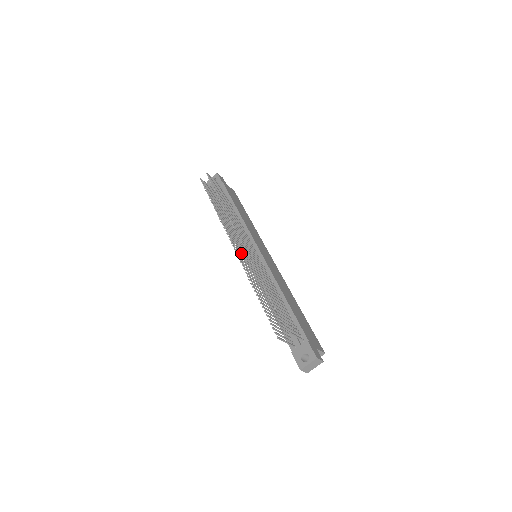
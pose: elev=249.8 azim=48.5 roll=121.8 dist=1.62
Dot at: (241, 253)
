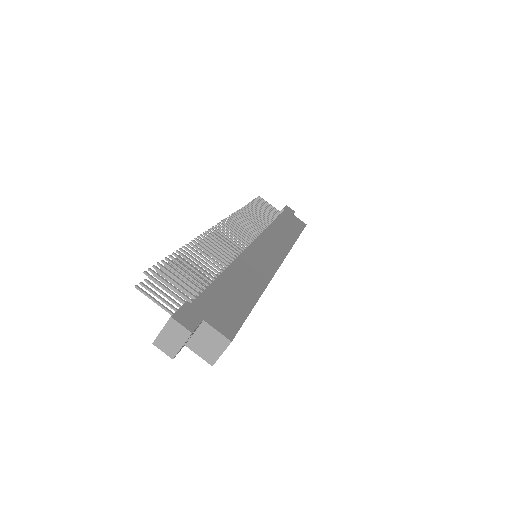
Dot at: occluded
